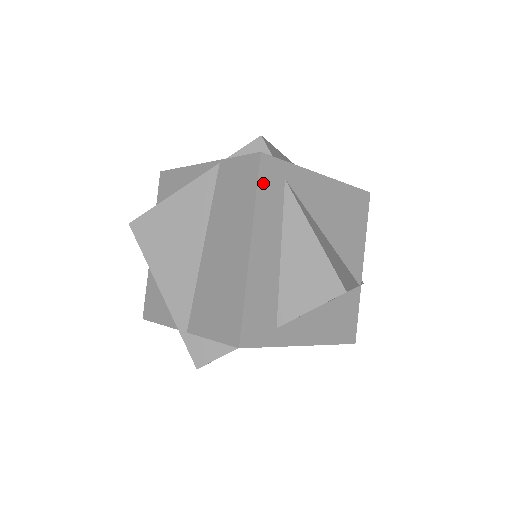
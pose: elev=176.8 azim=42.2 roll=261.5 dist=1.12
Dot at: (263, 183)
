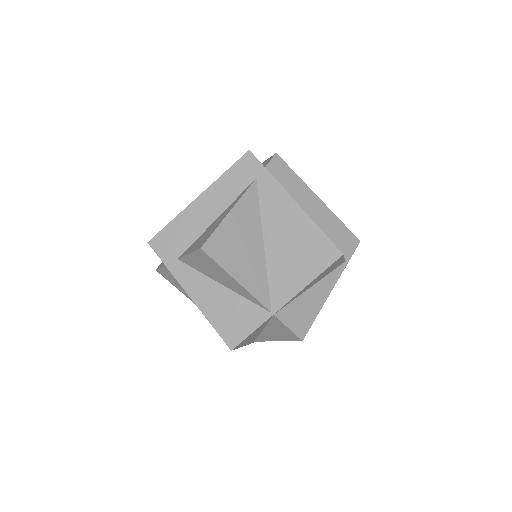
Dot at: (237, 168)
